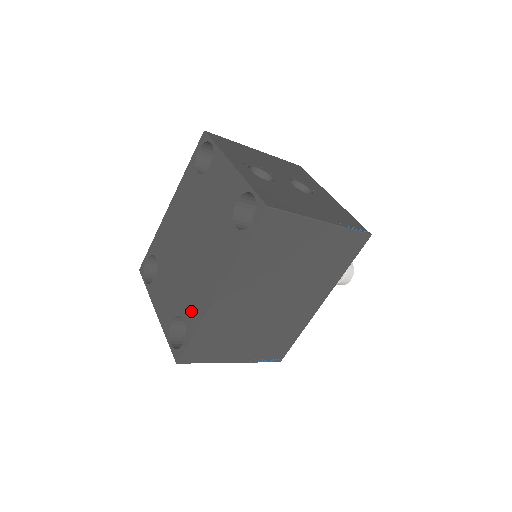
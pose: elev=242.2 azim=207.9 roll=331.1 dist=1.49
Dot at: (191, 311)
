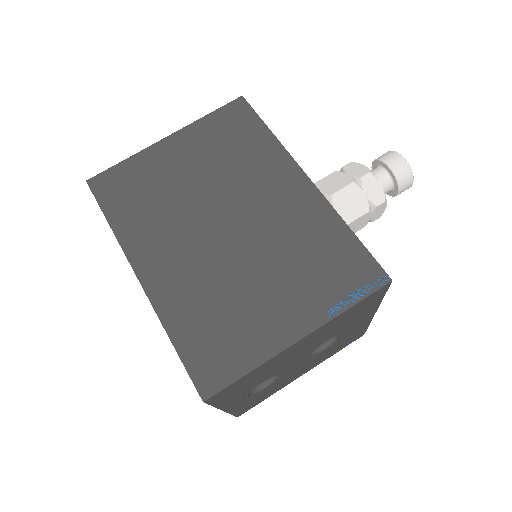
Dot at: occluded
